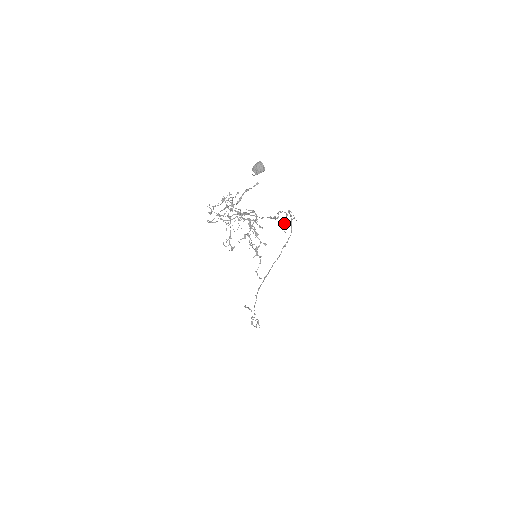
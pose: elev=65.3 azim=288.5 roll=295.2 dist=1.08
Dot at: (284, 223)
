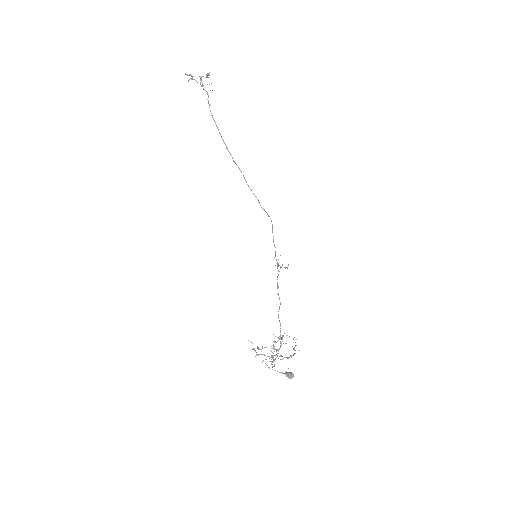
Dot at: occluded
